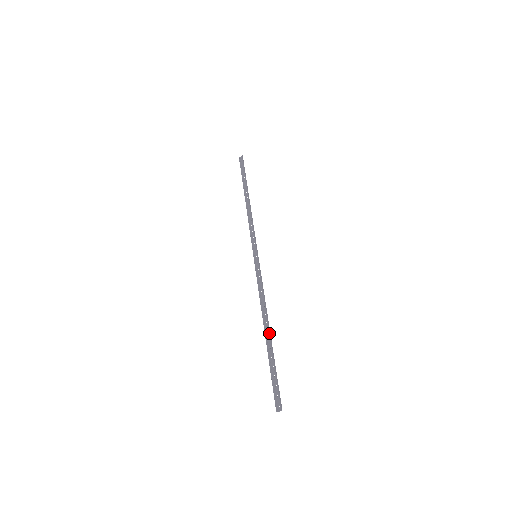
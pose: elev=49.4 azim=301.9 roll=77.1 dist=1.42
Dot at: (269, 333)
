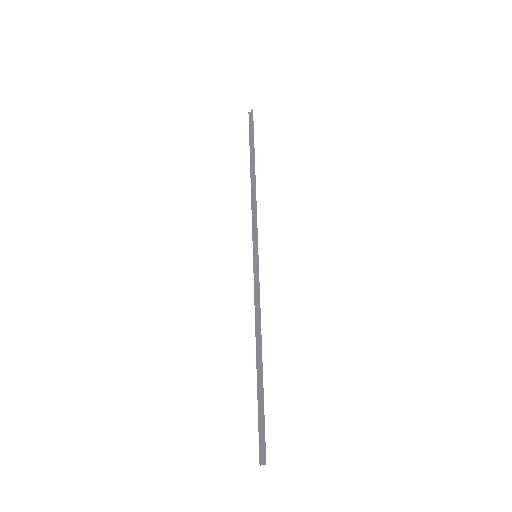
Dot at: (260, 363)
